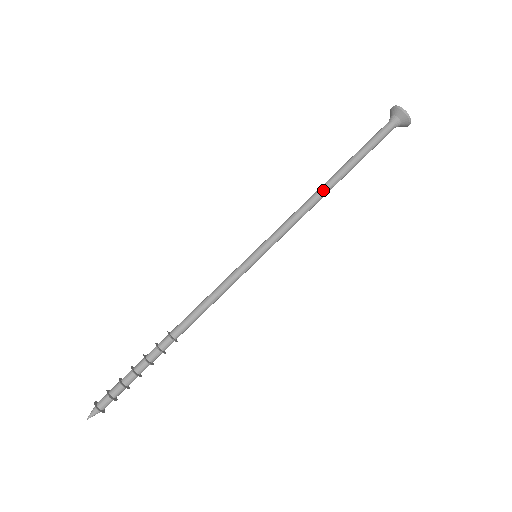
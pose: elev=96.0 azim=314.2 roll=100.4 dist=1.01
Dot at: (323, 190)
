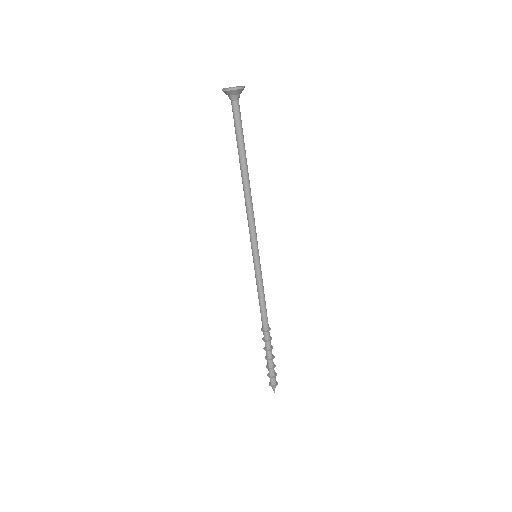
Dot at: (249, 187)
